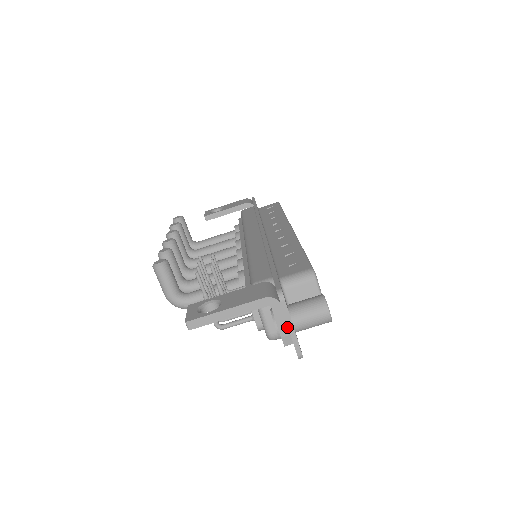
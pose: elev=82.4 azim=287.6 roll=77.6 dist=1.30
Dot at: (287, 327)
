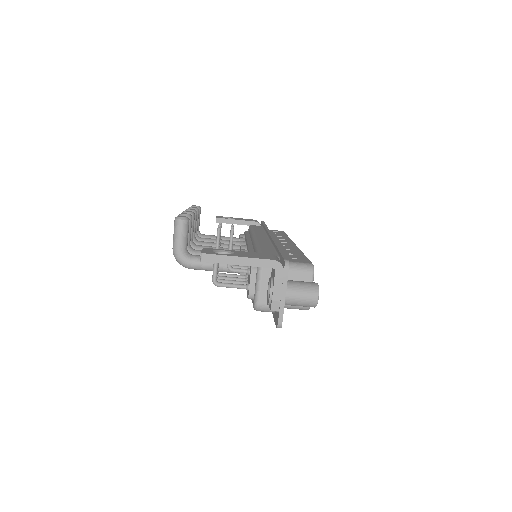
Dot at: (280, 294)
